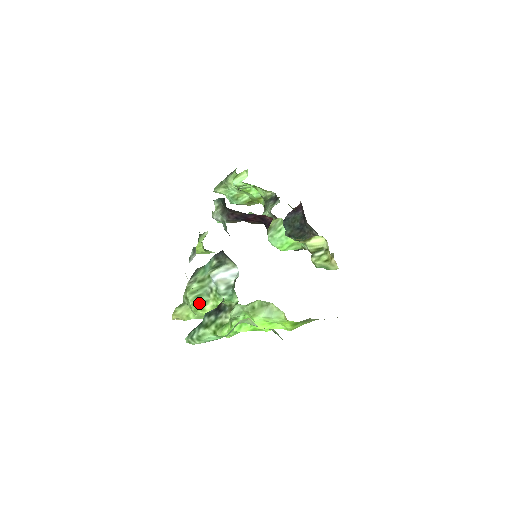
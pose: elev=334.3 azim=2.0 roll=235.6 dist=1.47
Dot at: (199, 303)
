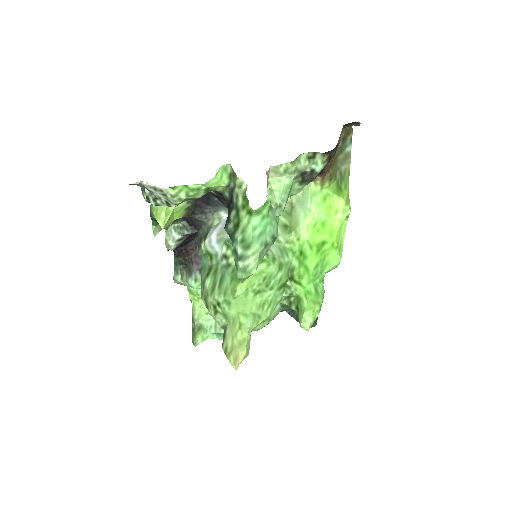
Dot at: (229, 282)
